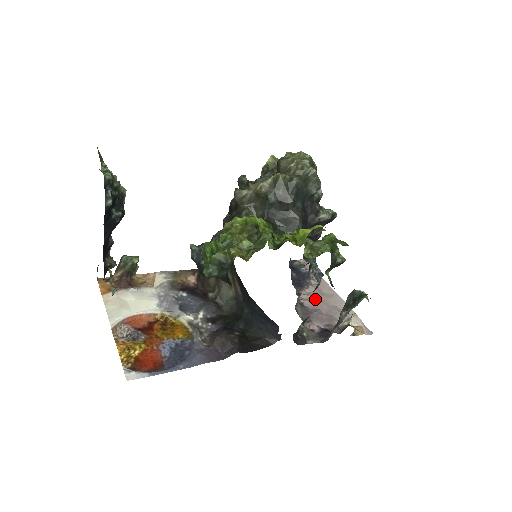
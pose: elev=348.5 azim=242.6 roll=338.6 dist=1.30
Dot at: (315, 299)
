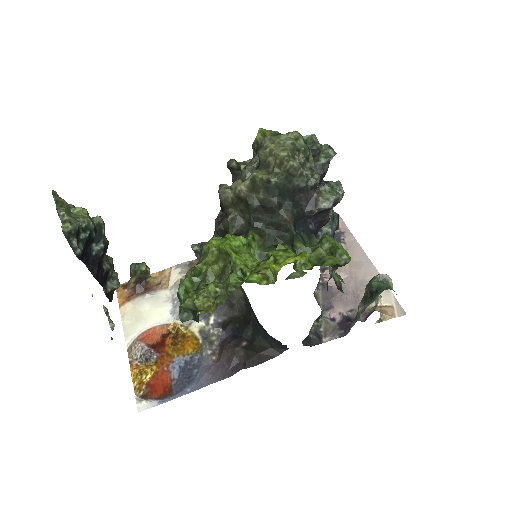
Dot at: (341, 274)
